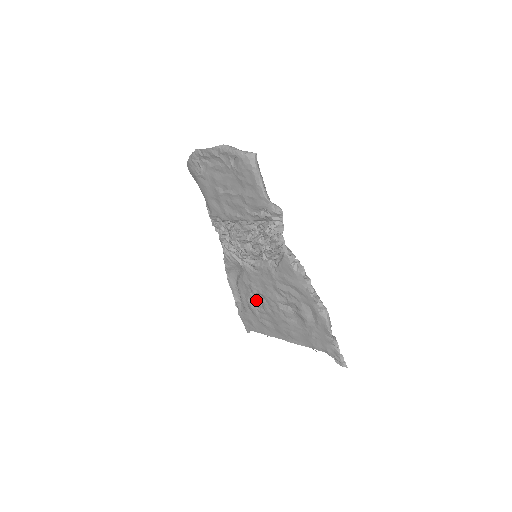
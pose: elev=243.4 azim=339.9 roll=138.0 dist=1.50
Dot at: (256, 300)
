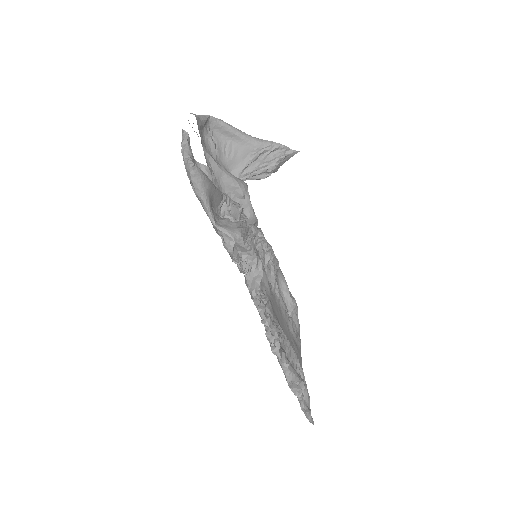
Dot at: occluded
